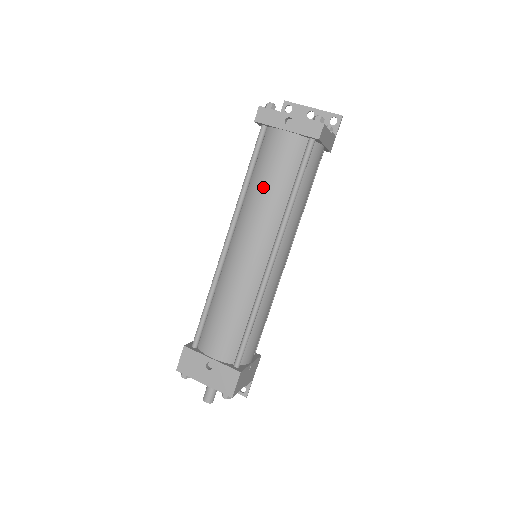
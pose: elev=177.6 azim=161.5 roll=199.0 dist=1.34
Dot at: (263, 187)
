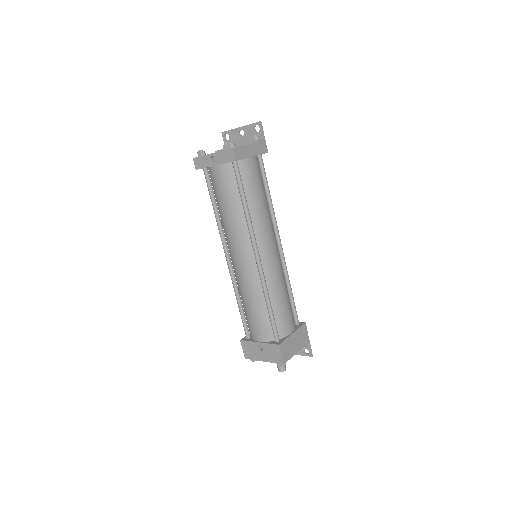
Dot at: (224, 211)
